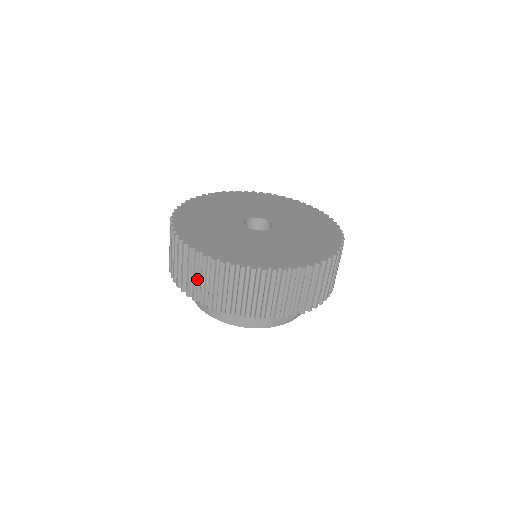
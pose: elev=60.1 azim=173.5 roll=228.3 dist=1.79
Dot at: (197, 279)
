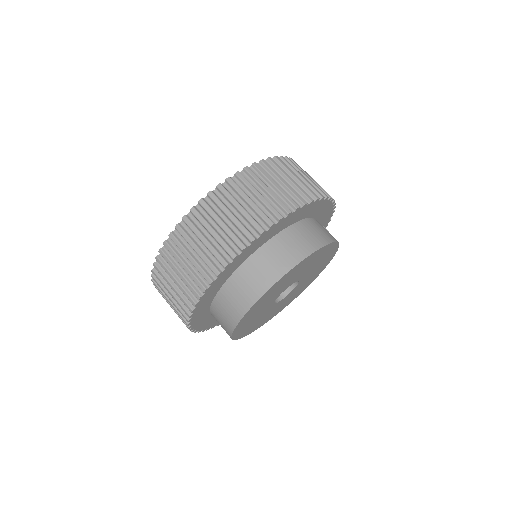
Dot at: (225, 224)
